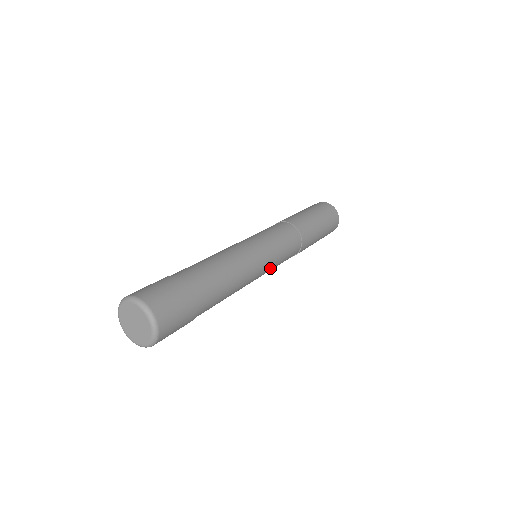
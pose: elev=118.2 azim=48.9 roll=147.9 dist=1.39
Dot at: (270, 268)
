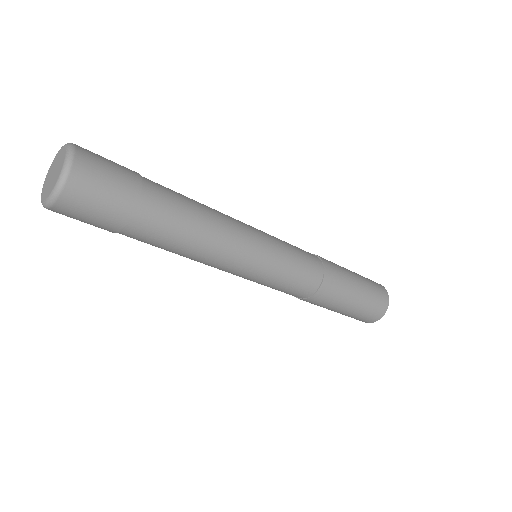
Dot at: (268, 264)
